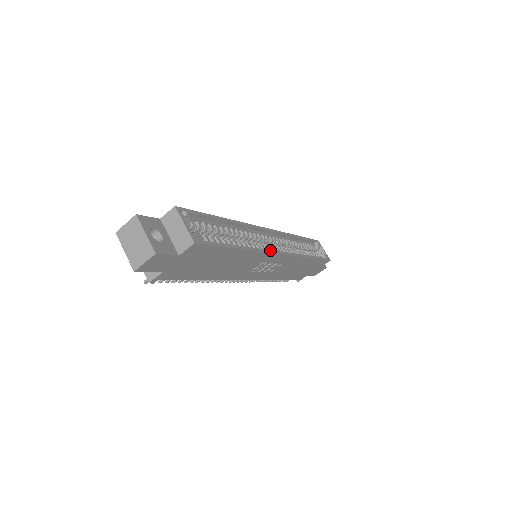
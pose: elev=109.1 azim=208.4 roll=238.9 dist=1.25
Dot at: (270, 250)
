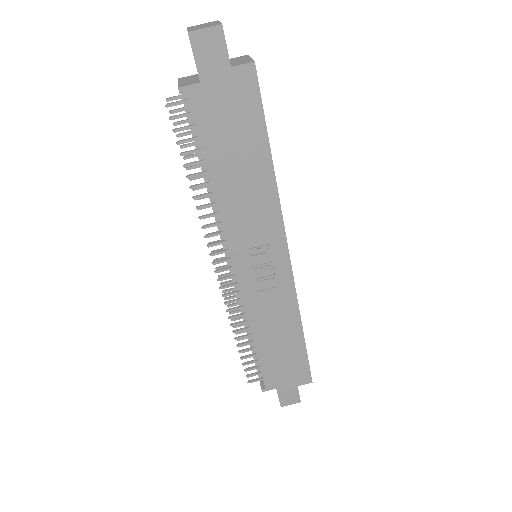
Dot at: (284, 227)
